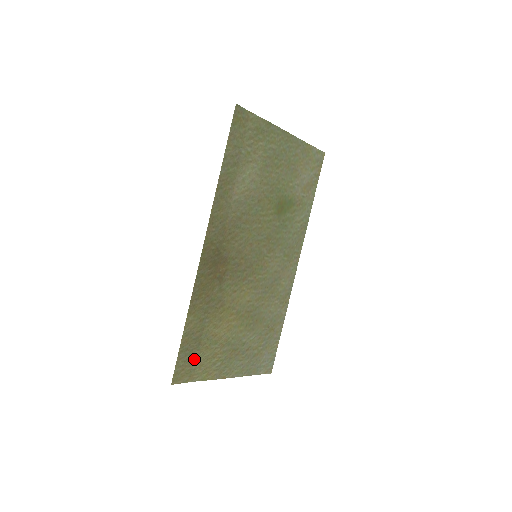
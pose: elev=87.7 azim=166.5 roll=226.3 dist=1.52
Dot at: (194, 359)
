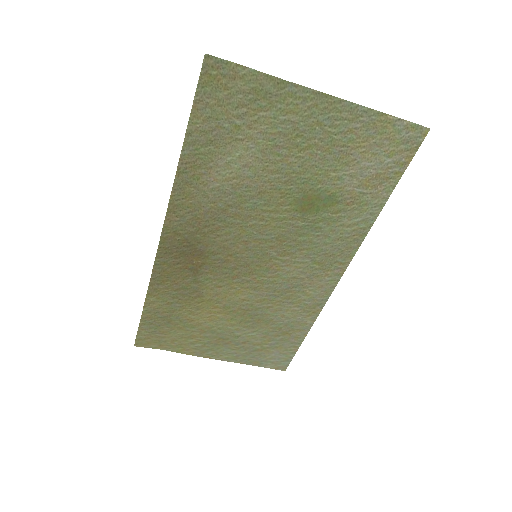
Dot at: (163, 333)
